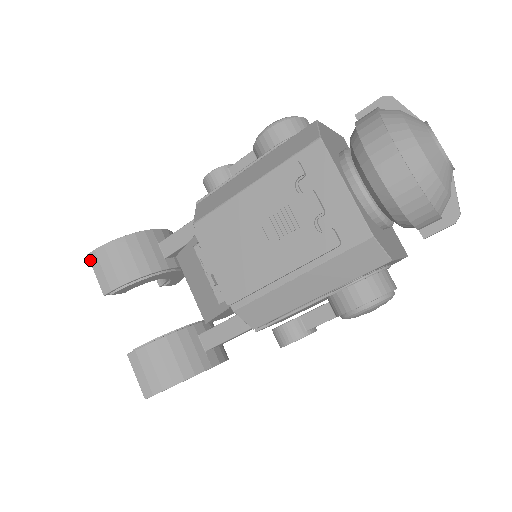
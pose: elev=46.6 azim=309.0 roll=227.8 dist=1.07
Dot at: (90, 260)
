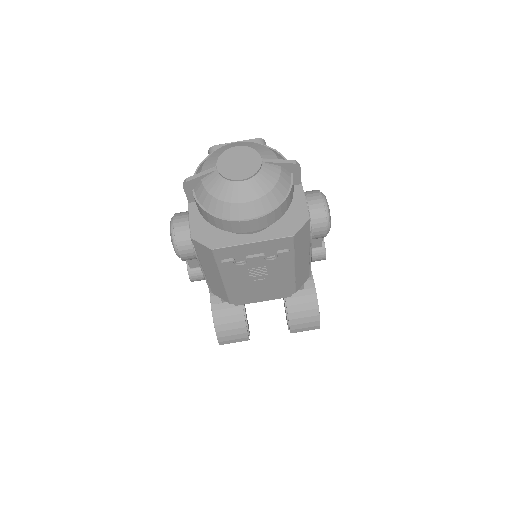
Dot at: occluded
